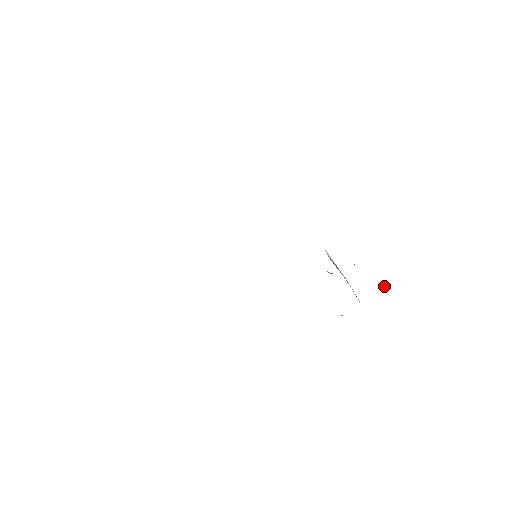
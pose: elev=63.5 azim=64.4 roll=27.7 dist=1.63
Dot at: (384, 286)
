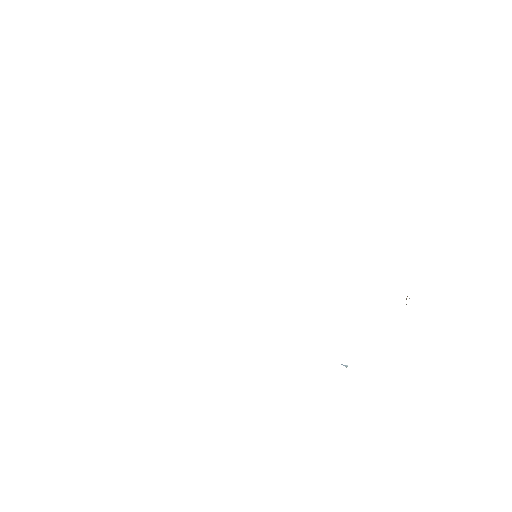
Dot at: occluded
